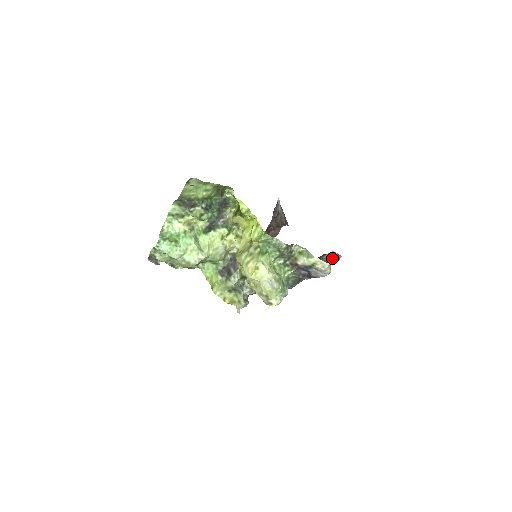
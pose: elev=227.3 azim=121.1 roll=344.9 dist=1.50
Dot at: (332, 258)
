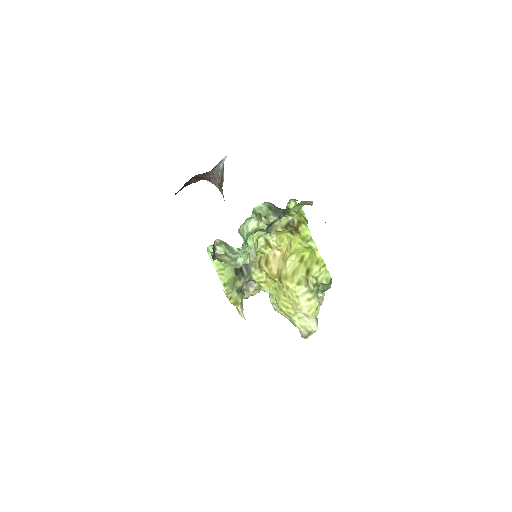
Dot at: occluded
